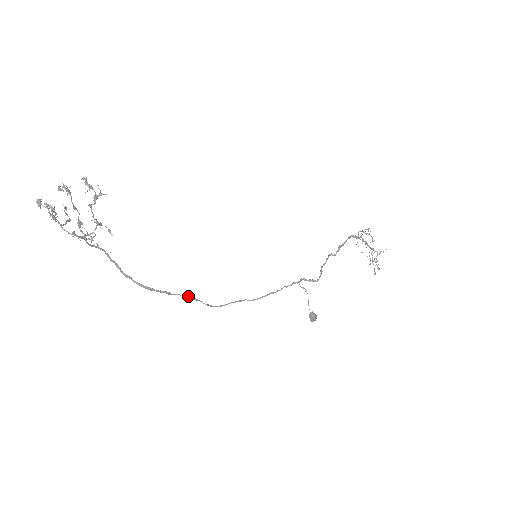
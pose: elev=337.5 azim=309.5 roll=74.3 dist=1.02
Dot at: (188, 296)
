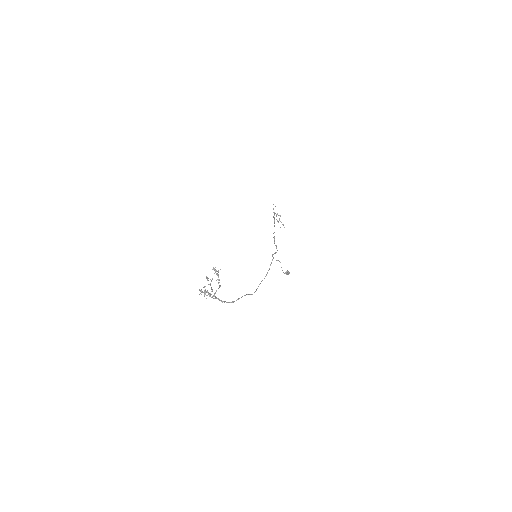
Dot at: occluded
